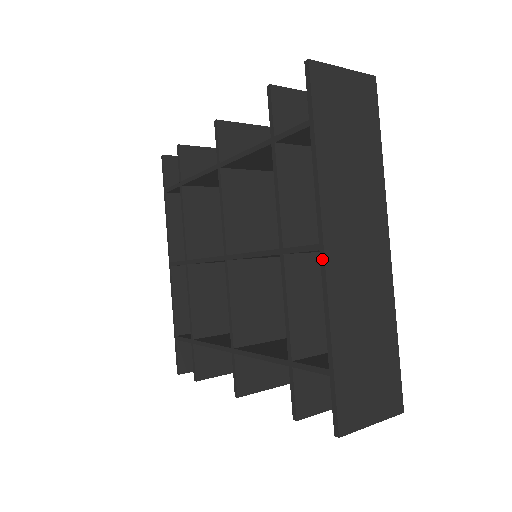
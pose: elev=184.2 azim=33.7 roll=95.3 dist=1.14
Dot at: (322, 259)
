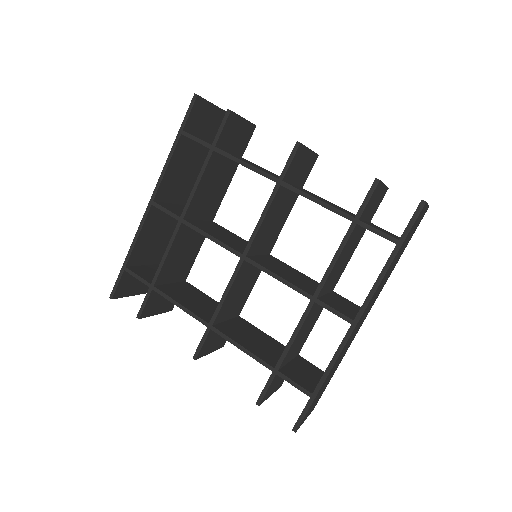
Dot at: (350, 331)
